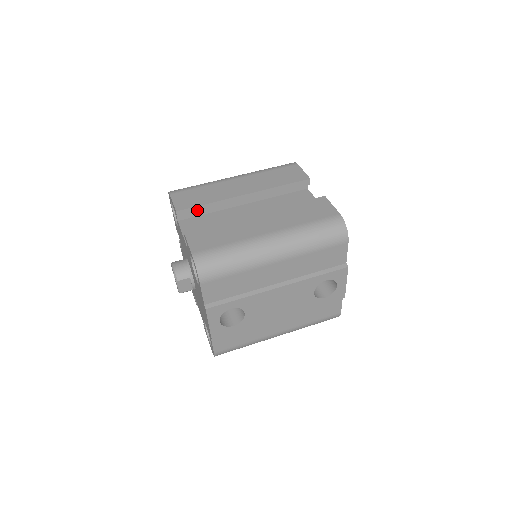
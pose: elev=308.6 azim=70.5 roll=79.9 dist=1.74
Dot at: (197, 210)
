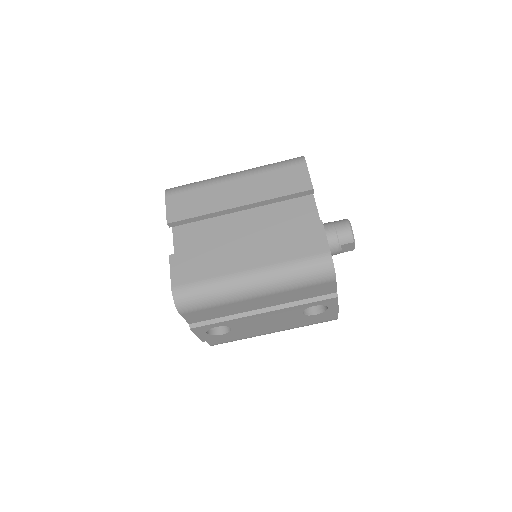
Dot at: (189, 221)
